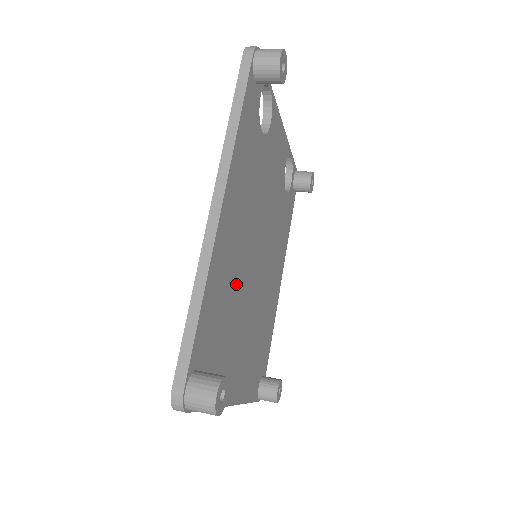
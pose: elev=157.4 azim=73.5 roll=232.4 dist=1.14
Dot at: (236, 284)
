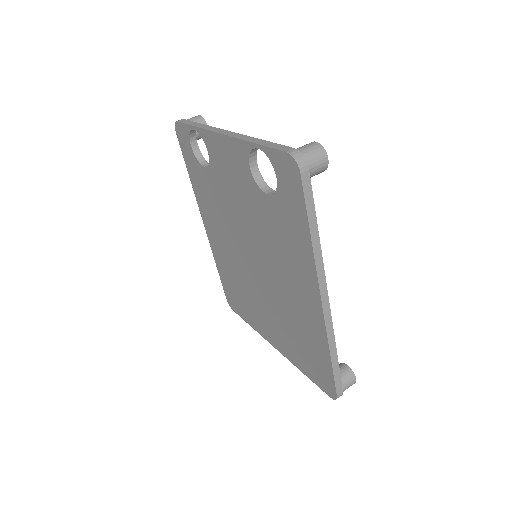
Dot at: occluded
